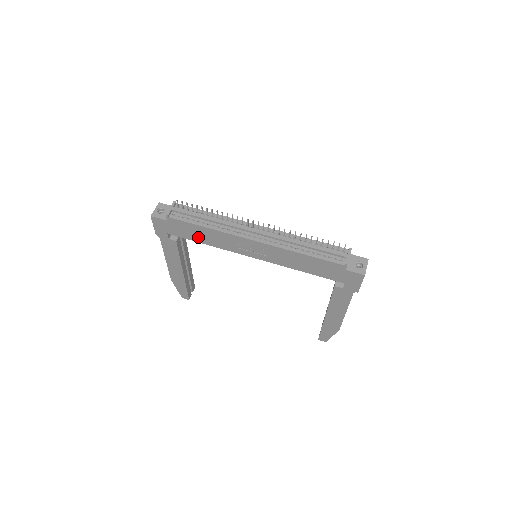
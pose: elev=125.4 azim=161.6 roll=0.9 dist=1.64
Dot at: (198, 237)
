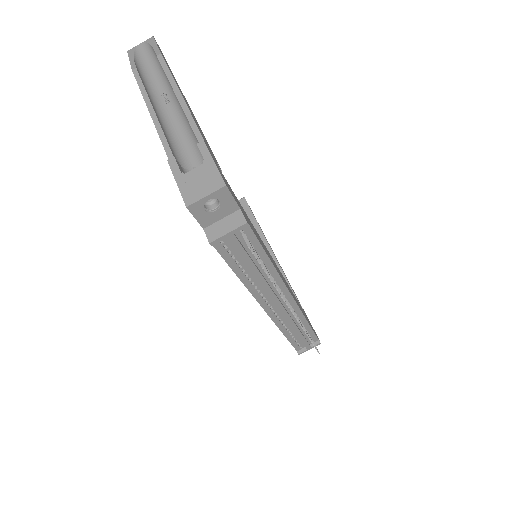
Dot at: occluded
